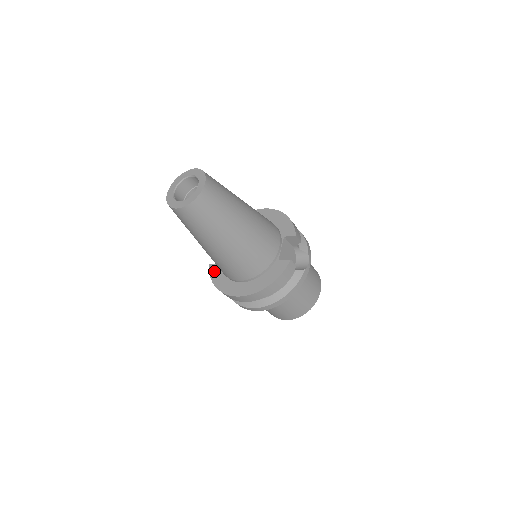
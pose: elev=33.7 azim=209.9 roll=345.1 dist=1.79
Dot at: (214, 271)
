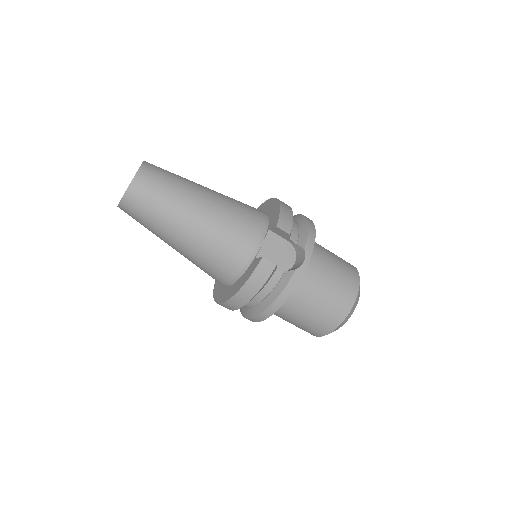
Dot at: occluded
